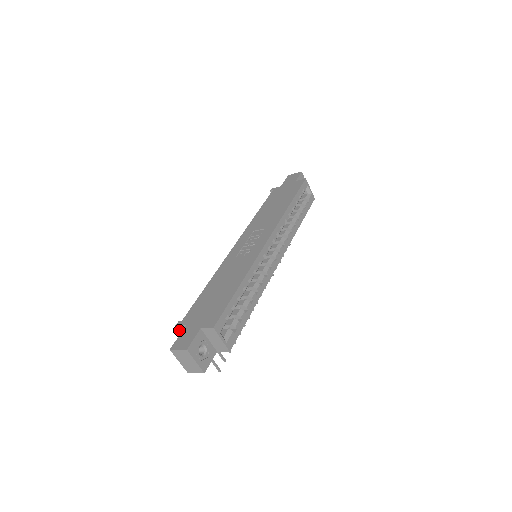
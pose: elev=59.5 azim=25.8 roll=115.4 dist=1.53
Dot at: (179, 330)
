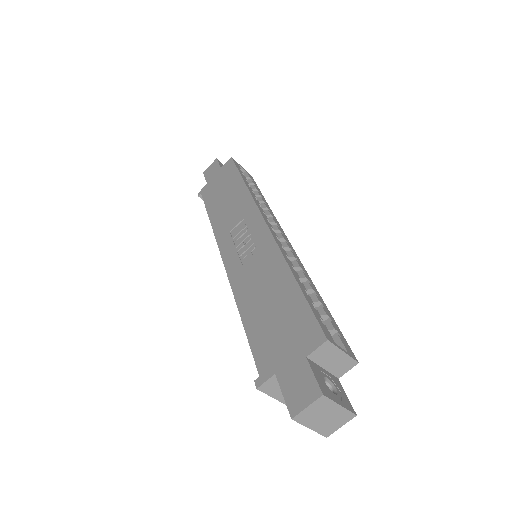
Dot at: (264, 392)
